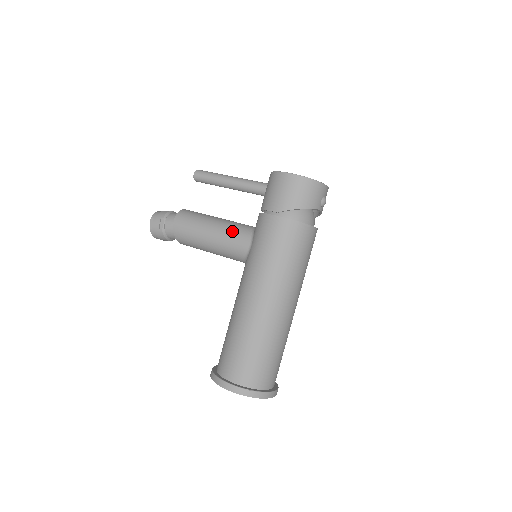
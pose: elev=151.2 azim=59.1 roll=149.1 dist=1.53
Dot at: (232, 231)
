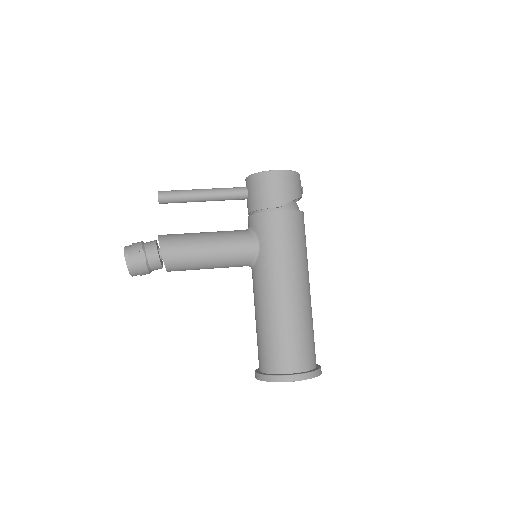
Dot at: (232, 239)
